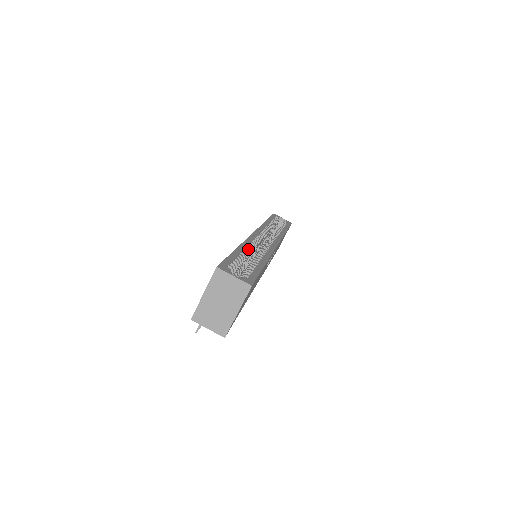
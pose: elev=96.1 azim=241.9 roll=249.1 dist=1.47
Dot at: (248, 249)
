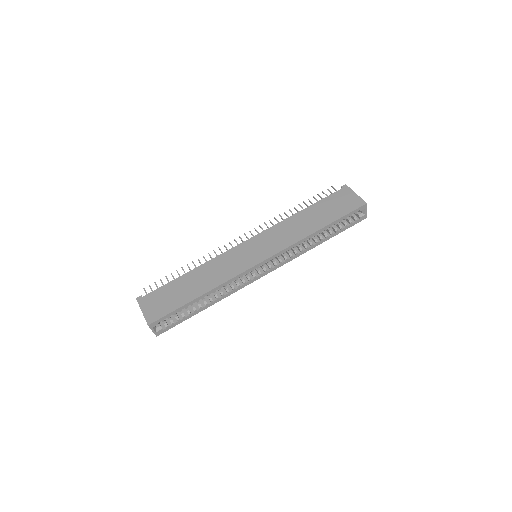
Dot at: occluded
